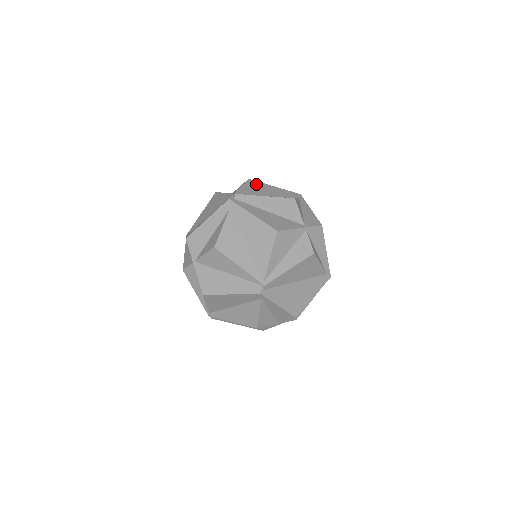
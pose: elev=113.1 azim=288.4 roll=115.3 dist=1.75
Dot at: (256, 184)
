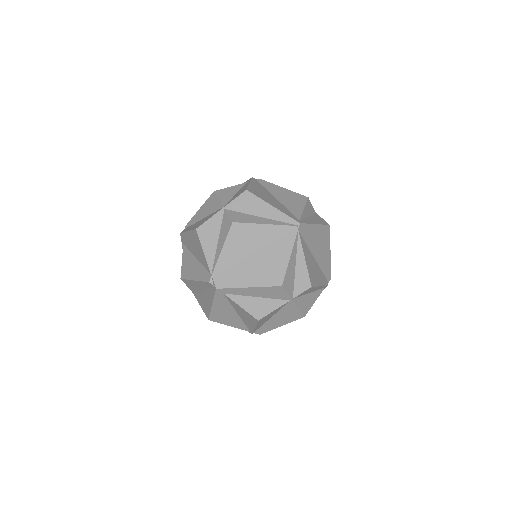
Dot at: occluded
